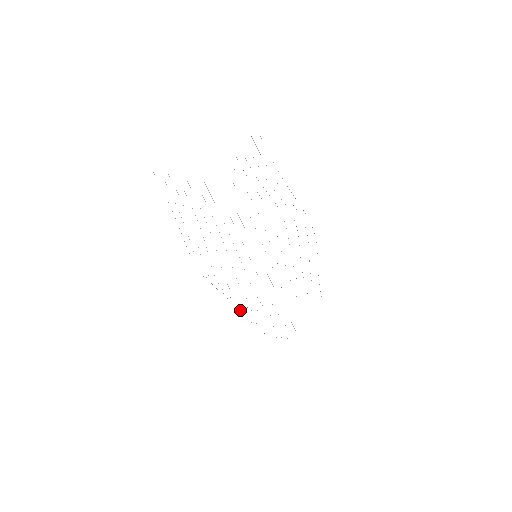
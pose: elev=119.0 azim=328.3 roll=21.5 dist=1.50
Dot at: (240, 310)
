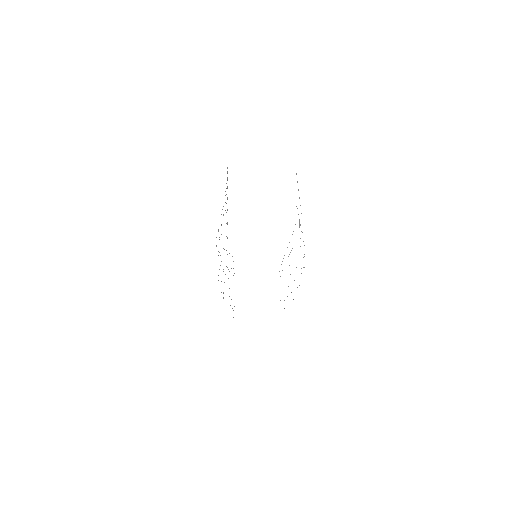
Dot at: occluded
